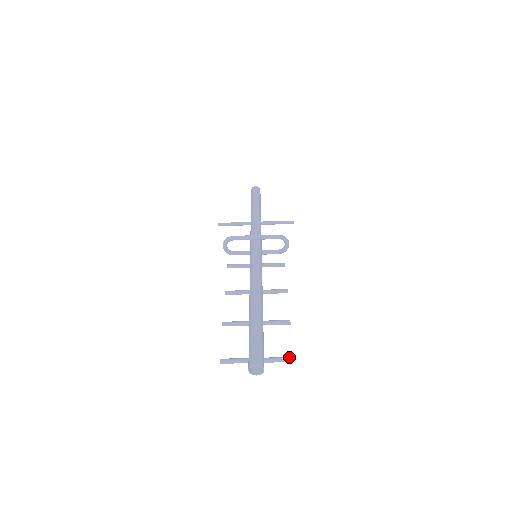
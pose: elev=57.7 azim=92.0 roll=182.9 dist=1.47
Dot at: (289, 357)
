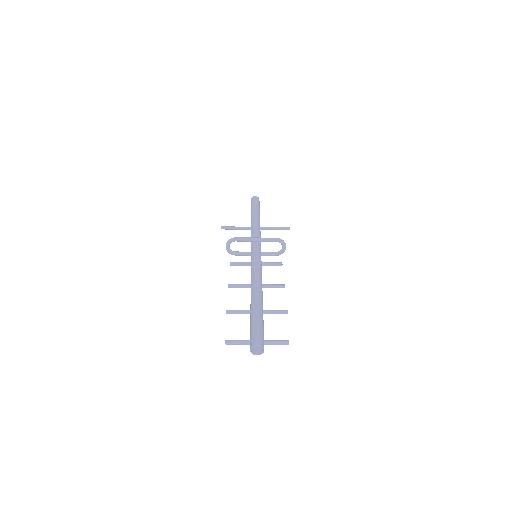
Dot at: (286, 340)
